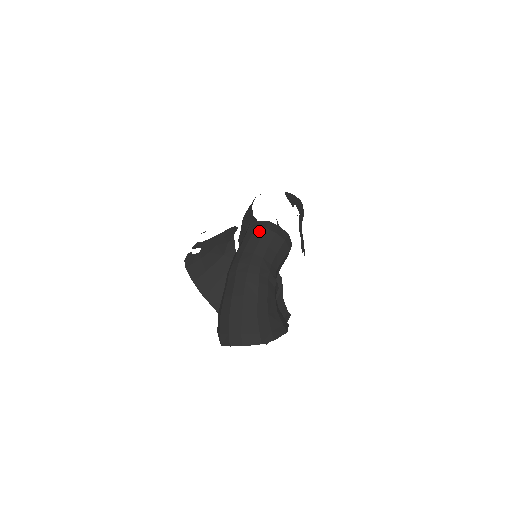
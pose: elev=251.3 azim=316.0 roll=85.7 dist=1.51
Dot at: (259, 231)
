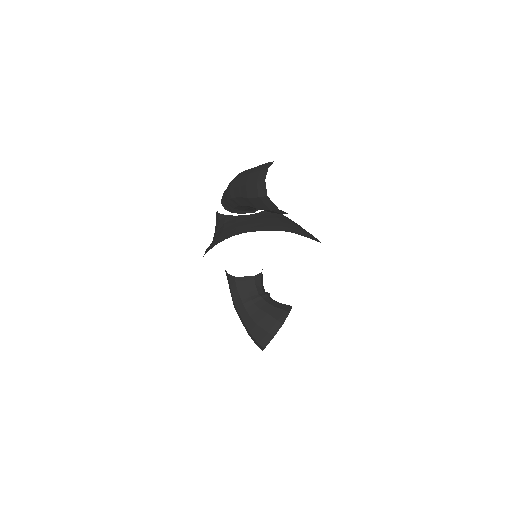
Dot at: occluded
